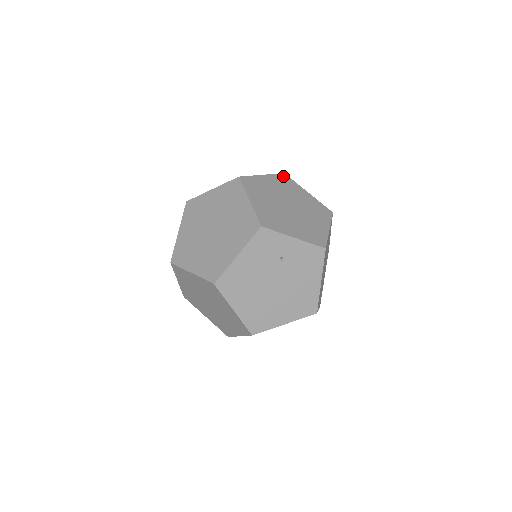
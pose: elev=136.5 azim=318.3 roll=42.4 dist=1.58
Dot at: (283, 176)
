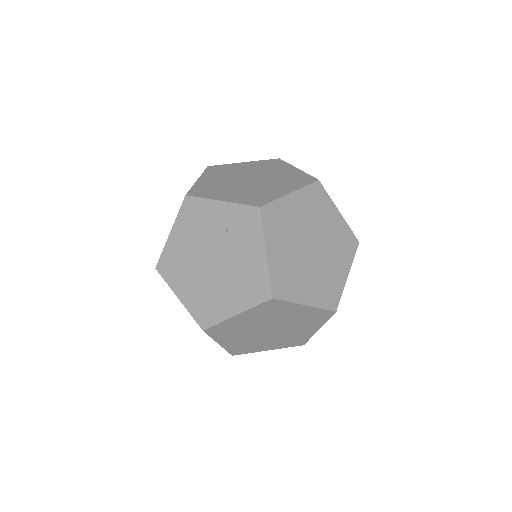
Dot at: occluded
